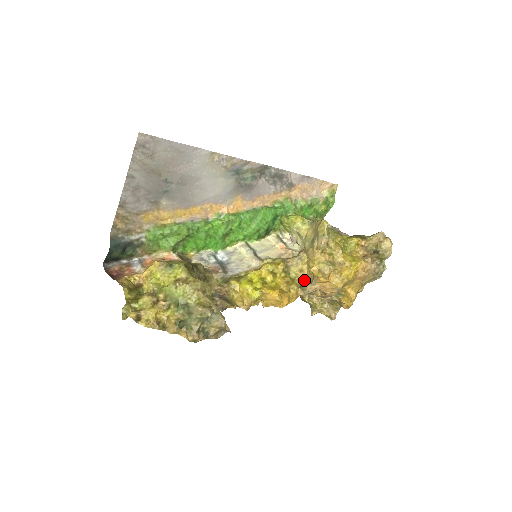
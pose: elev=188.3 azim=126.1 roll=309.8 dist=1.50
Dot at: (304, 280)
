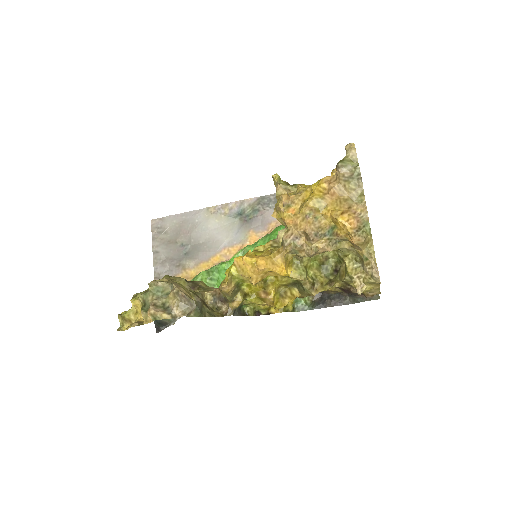
Dot at: occluded
